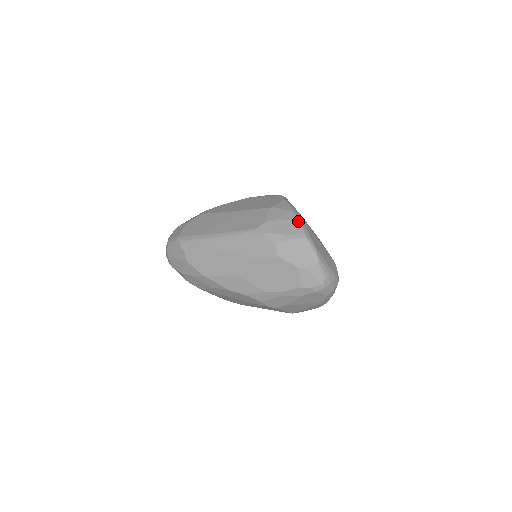
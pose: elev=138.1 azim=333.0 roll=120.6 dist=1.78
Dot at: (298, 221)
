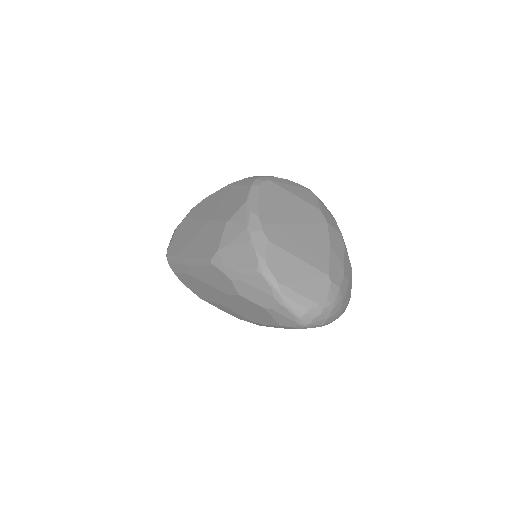
Dot at: (252, 245)
